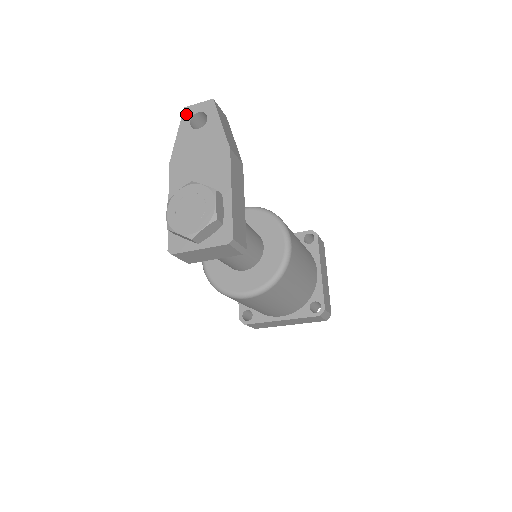
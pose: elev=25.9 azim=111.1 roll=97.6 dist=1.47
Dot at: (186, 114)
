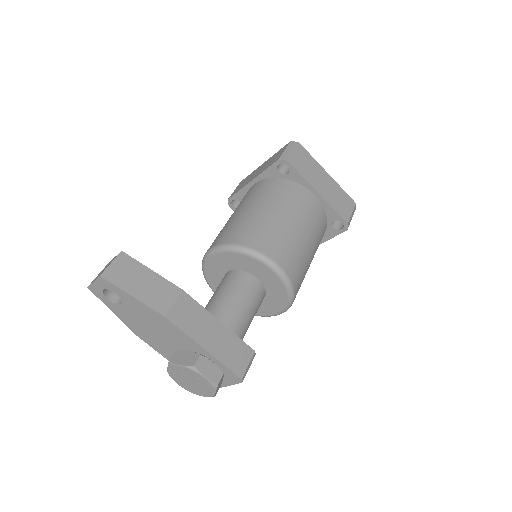
Dot at: (96, 293)
